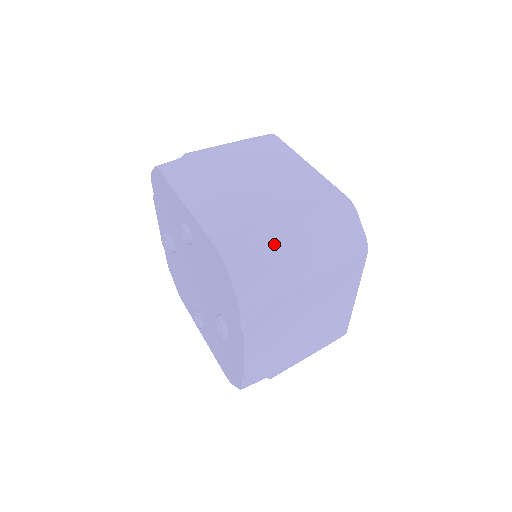
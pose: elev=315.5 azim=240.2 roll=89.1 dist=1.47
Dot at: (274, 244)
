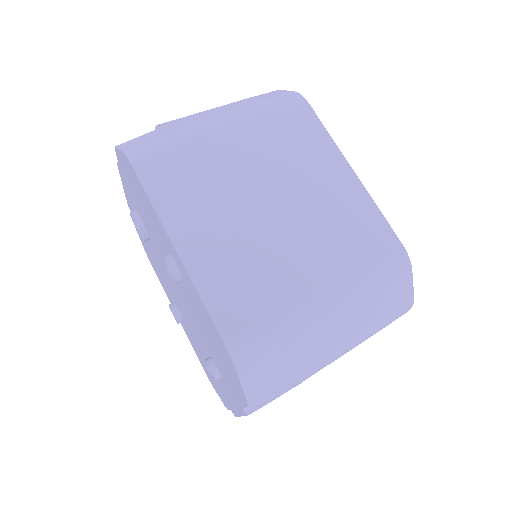
Dot at: (303, 333)
